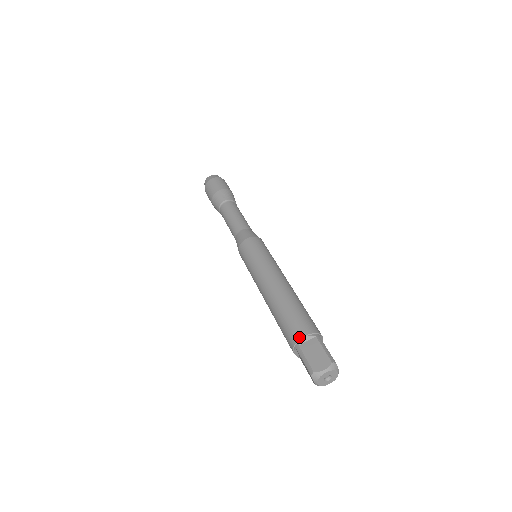
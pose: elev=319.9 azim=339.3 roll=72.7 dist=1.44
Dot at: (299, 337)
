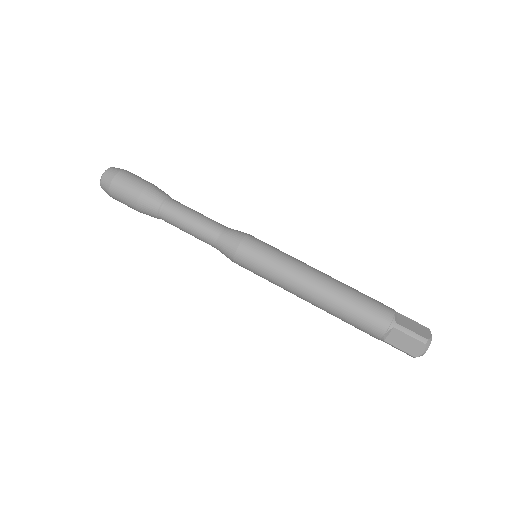
Dot at: (392, 315)
